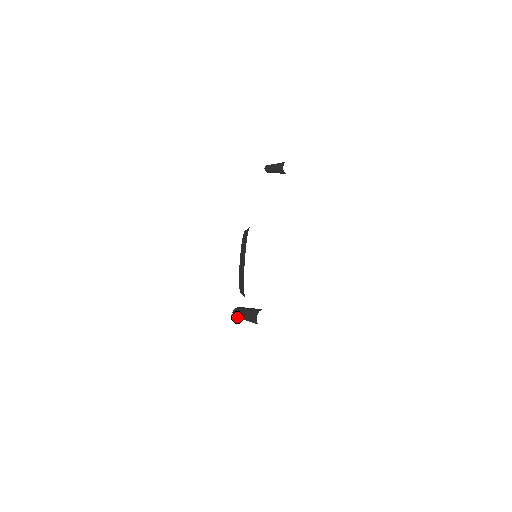
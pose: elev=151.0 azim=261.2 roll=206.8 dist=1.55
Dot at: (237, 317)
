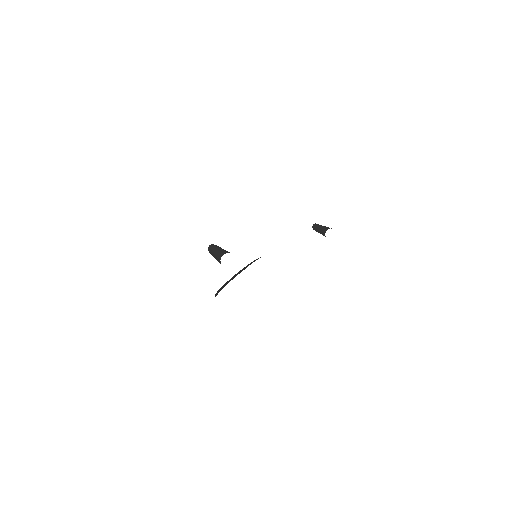
Dot at: (210, 250)
